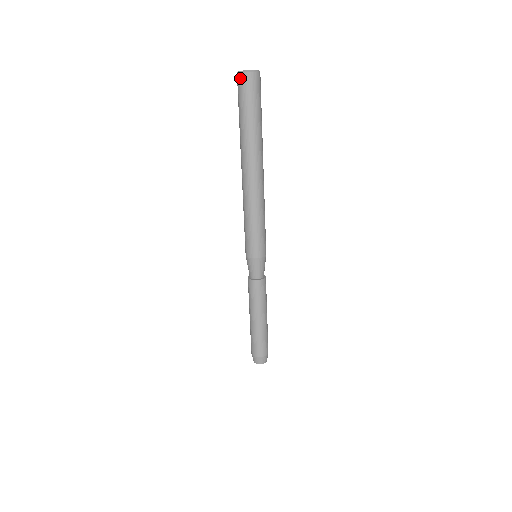
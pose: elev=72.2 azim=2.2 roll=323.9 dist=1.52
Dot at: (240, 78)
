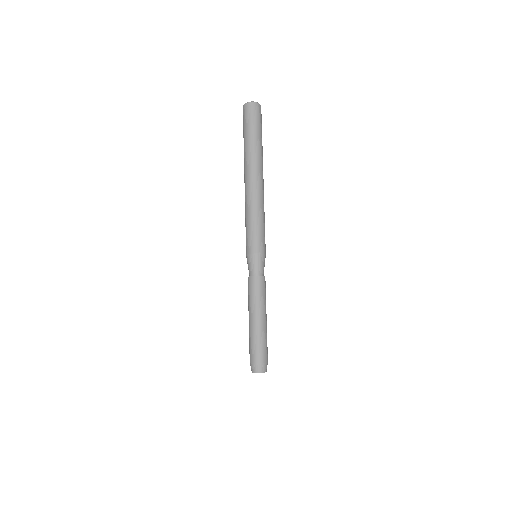
Dot at: (243, 109)
